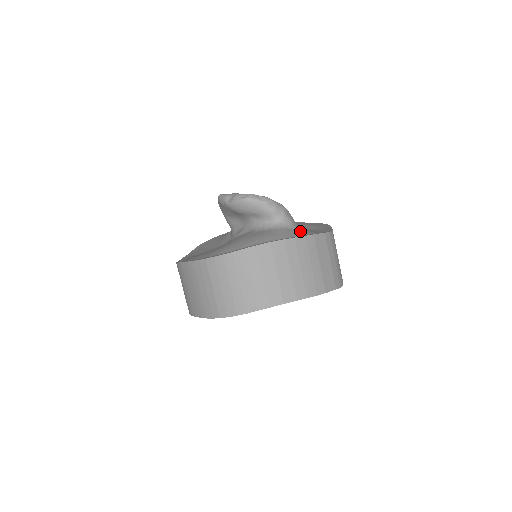
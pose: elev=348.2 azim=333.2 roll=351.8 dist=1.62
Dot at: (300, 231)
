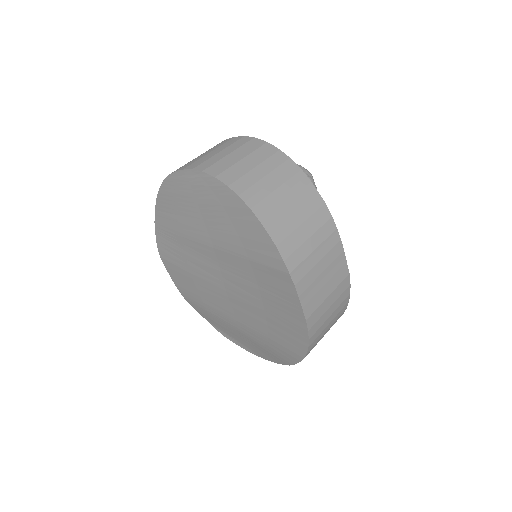
Dot at: occluded
